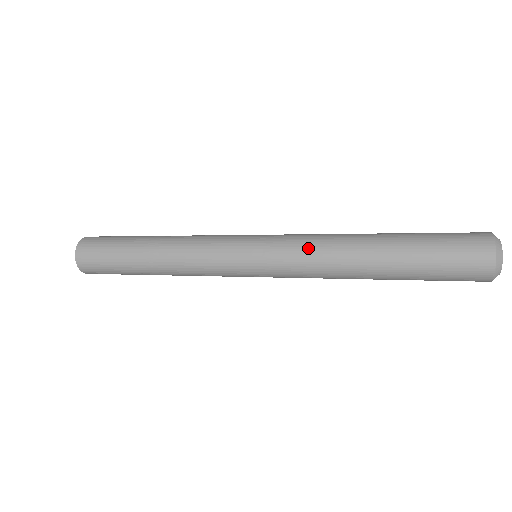
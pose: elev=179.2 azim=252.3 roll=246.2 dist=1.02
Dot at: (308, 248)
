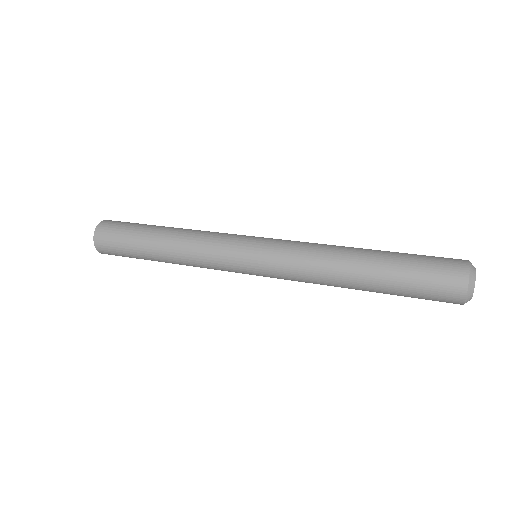
Dot at: (303, 252)
